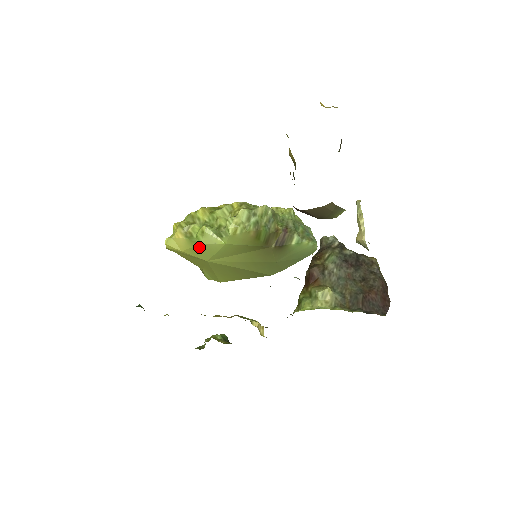
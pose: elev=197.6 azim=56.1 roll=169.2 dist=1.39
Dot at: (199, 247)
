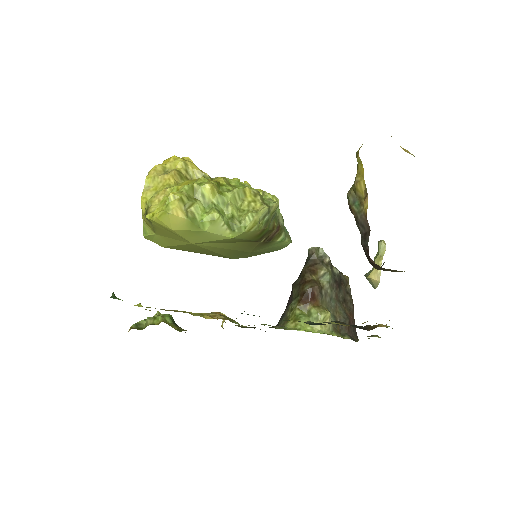
Dot at: (198, 232)
